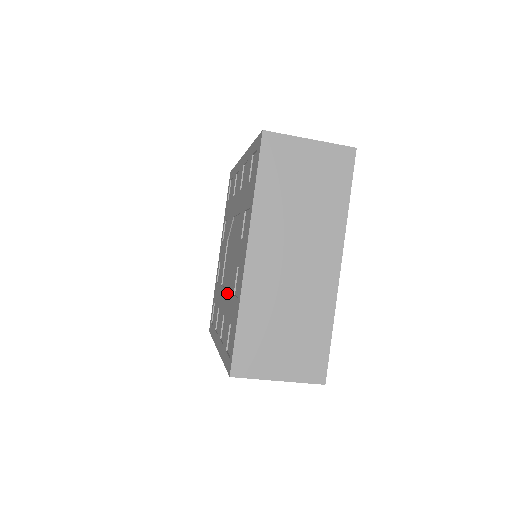
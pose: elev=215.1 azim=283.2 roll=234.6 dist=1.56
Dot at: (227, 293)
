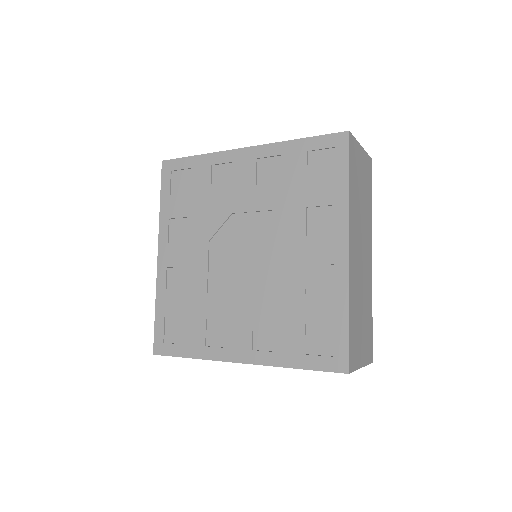
Dot at: (263, 297)
